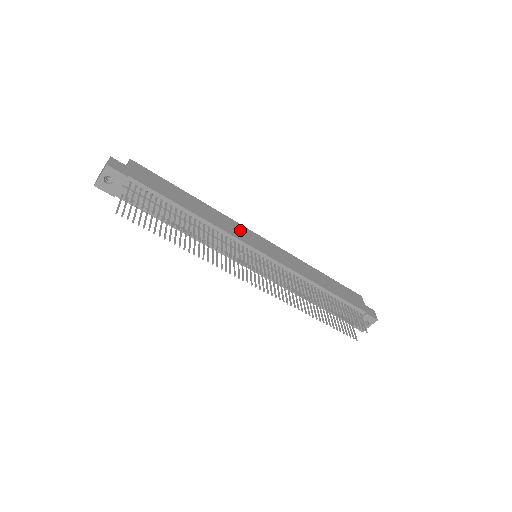
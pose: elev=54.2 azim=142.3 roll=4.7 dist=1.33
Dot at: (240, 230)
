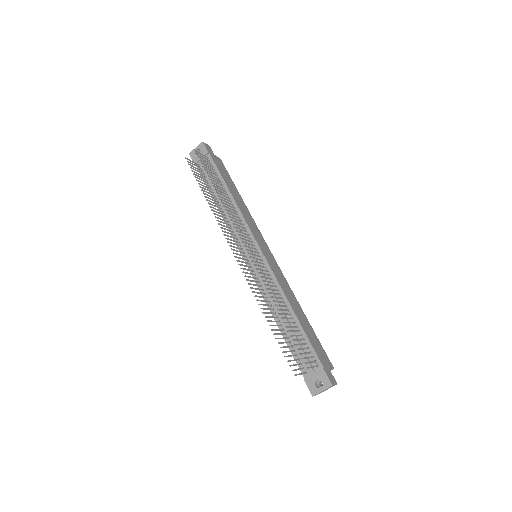
Dot at: (257, 231)
